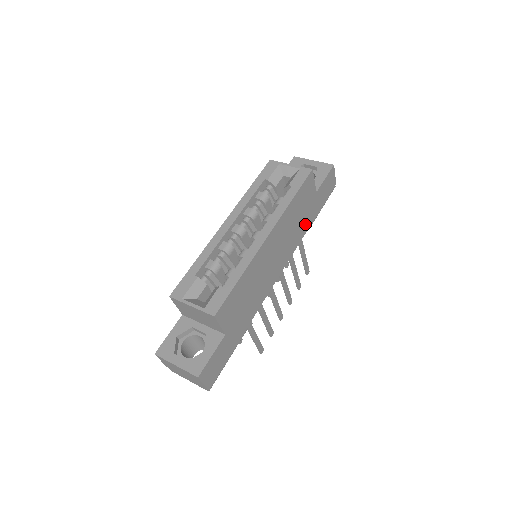
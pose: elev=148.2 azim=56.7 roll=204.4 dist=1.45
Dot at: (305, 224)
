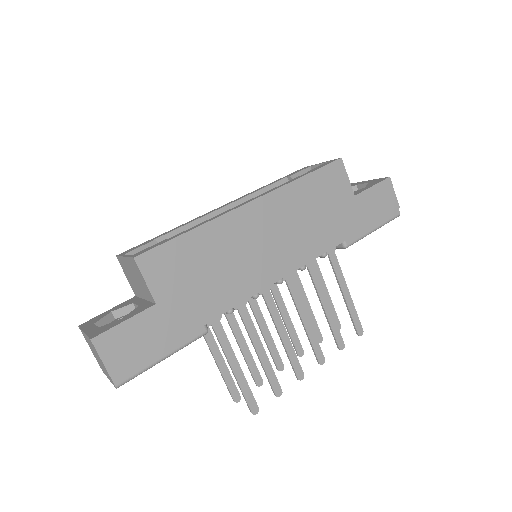
Dot at: (334, 231)
